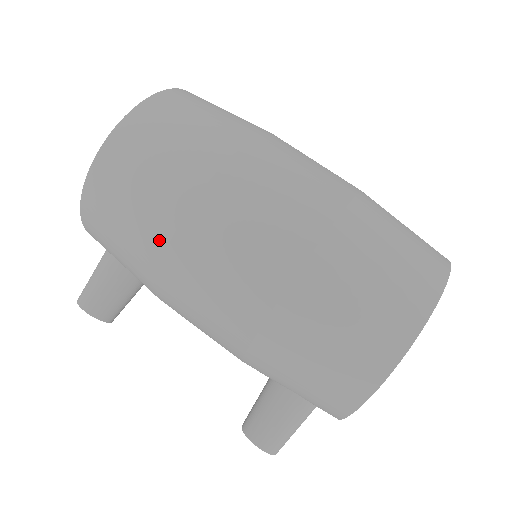
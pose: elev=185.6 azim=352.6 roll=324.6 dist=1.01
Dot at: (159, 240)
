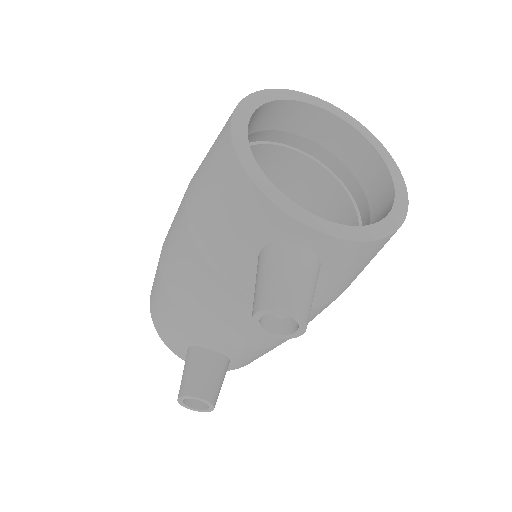
Dot at: (160, 278)
